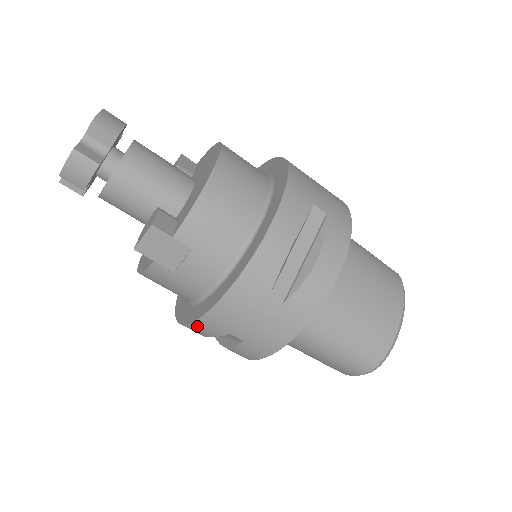
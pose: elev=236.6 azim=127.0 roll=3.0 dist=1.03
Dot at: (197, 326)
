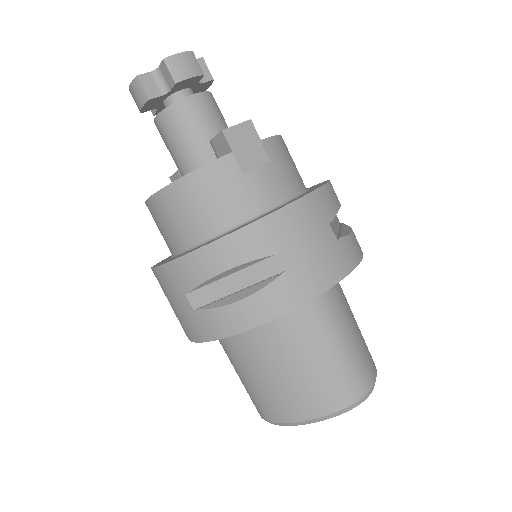
Dot at: (247, 234)
